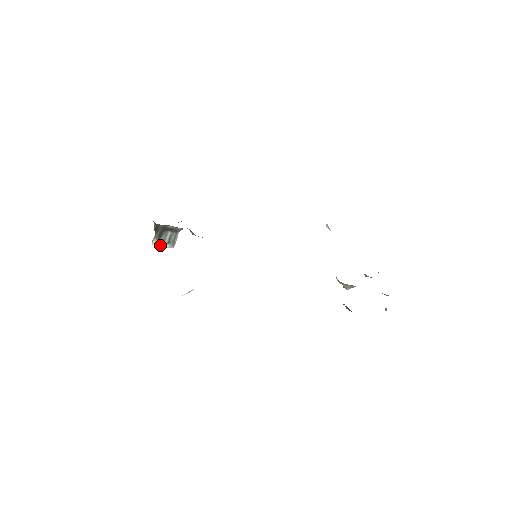
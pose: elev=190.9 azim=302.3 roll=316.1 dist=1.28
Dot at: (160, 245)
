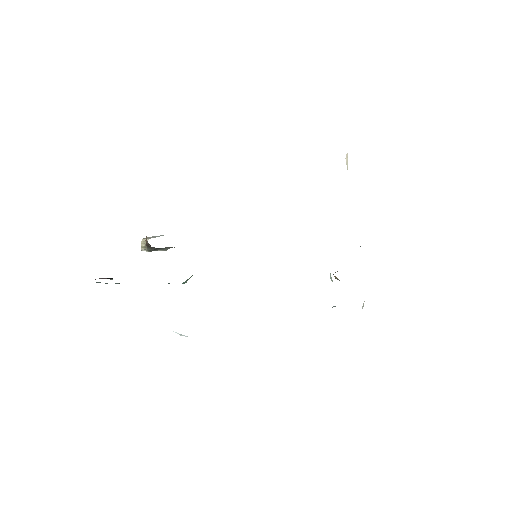
Dot at: (151, 251)
